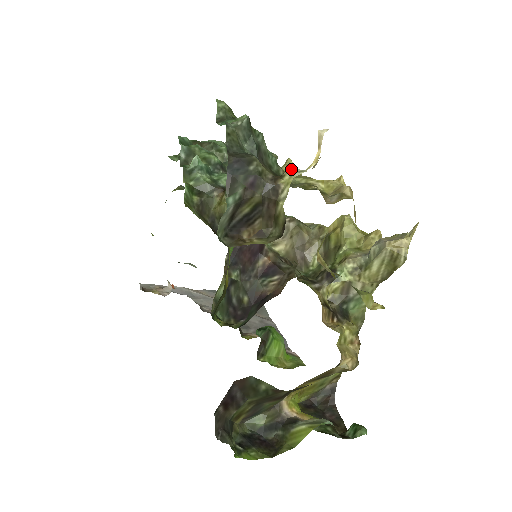
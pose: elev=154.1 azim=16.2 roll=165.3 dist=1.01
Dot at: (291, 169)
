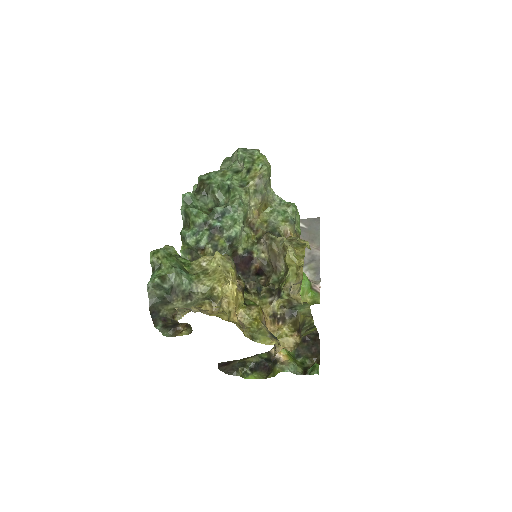
Dot at: (176, 316)
